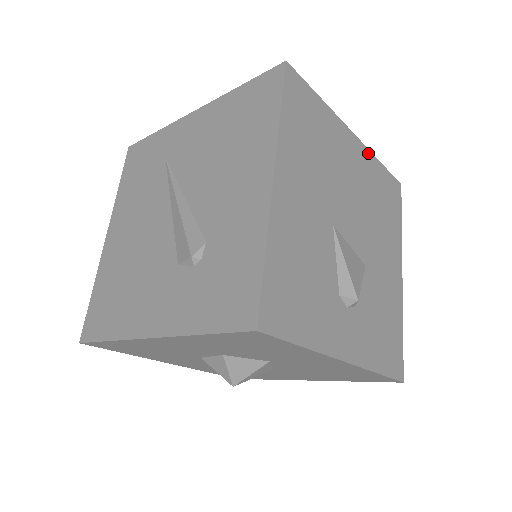
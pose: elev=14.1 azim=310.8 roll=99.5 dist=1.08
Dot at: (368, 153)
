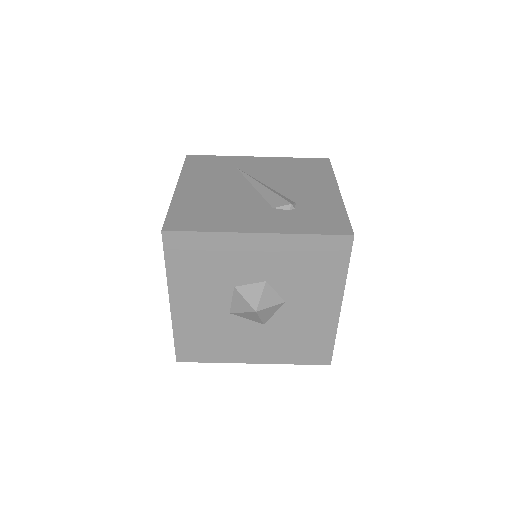
Dot at: occluded
